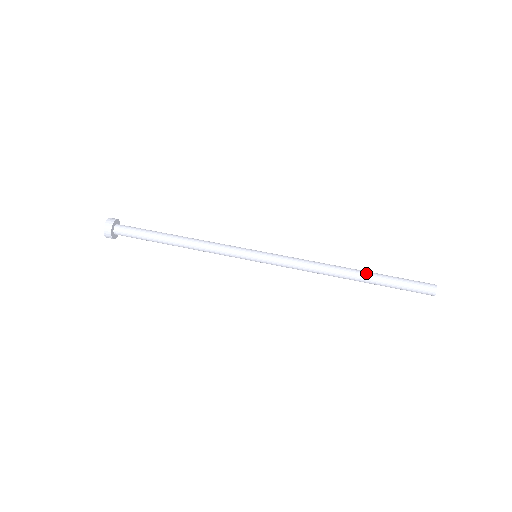
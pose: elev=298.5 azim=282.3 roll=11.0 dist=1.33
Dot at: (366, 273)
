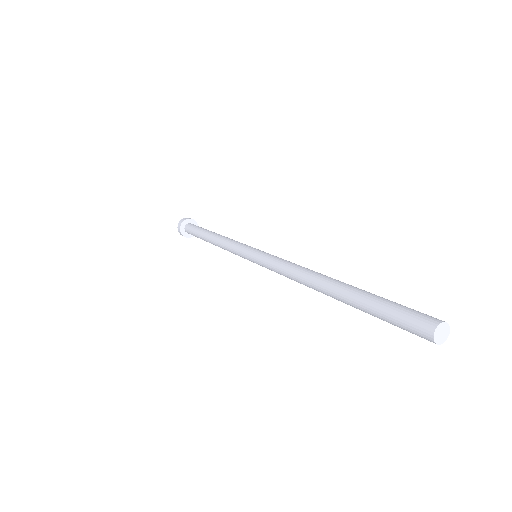
Dot at: occluded
